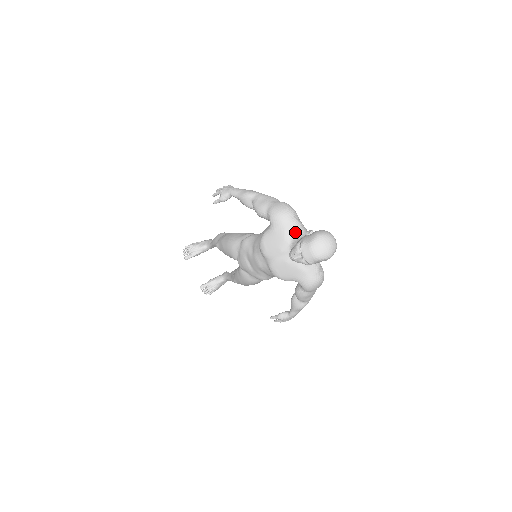
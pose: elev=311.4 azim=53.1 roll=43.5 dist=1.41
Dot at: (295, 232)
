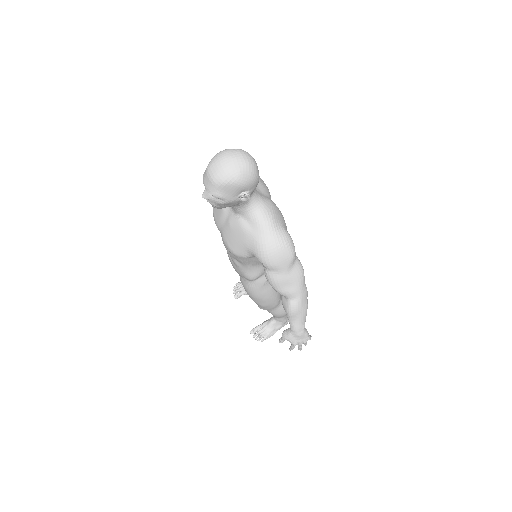
Dot at: occluded
